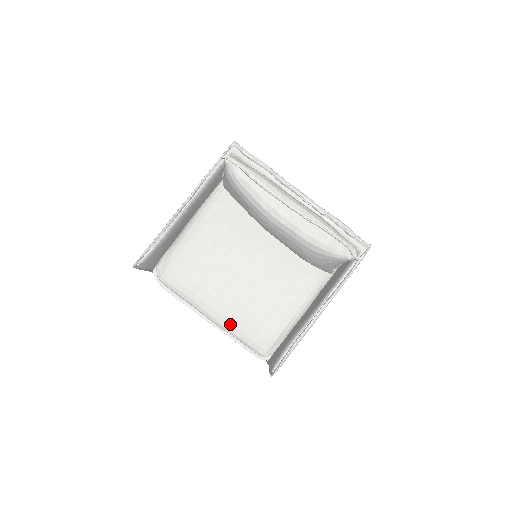
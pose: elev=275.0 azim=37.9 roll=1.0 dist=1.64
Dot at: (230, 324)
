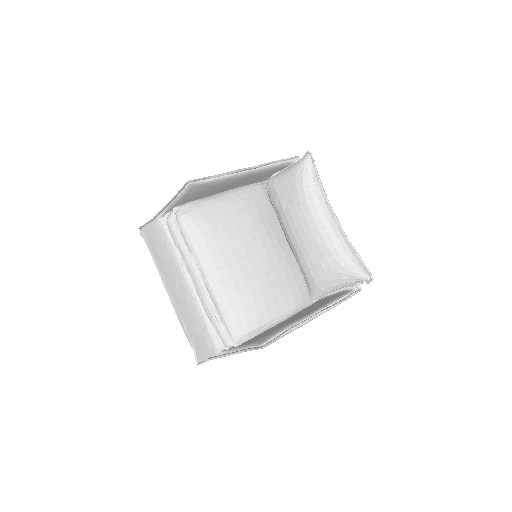
Dot at: (225, 292)
